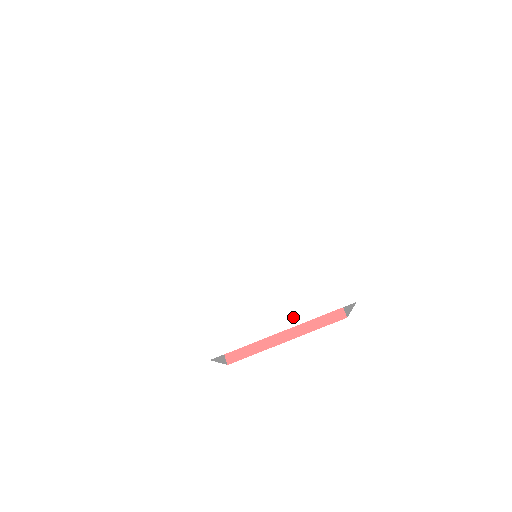
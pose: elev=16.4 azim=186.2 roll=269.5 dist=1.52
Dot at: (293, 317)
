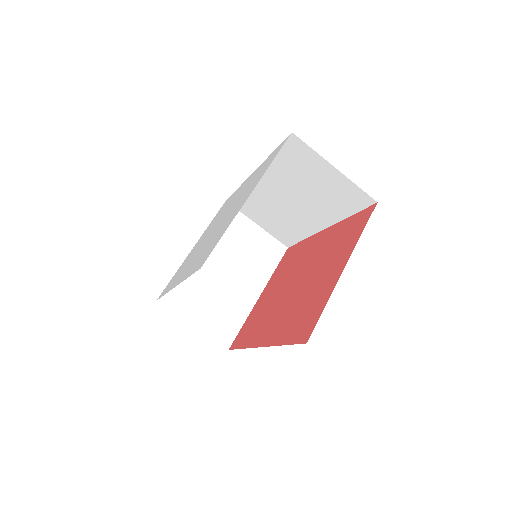
Dot at: (254, 186)
